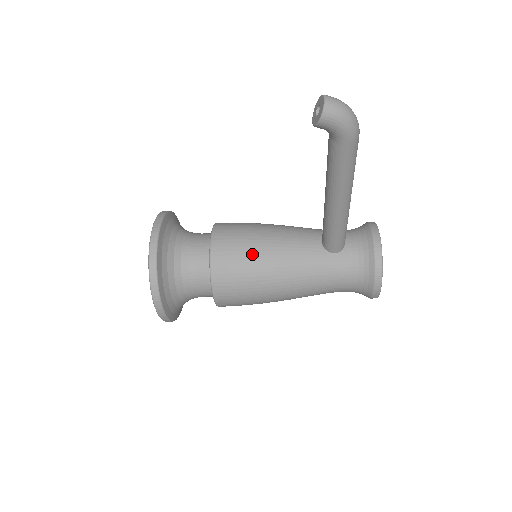
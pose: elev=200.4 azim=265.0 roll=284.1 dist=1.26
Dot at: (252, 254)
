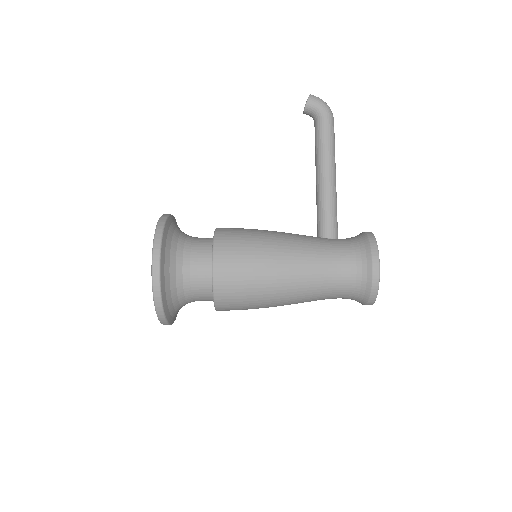
Dot at: (254, 230)
